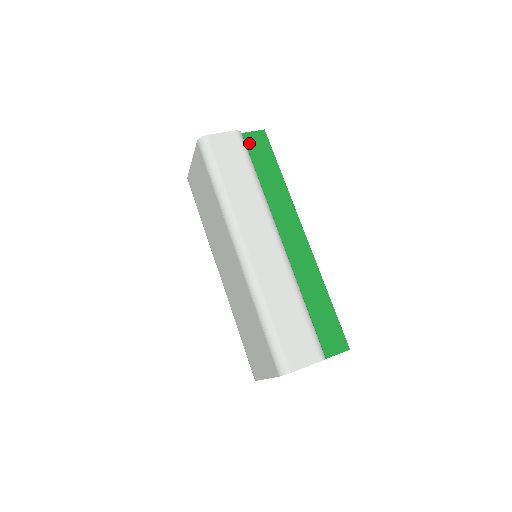
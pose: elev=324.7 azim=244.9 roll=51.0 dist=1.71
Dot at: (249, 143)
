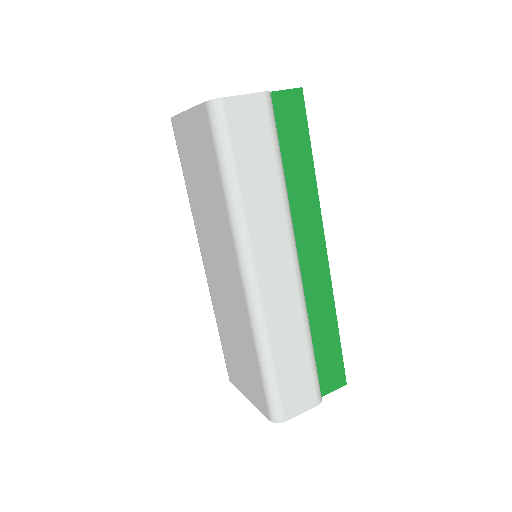
Dot at: (278, 110)
